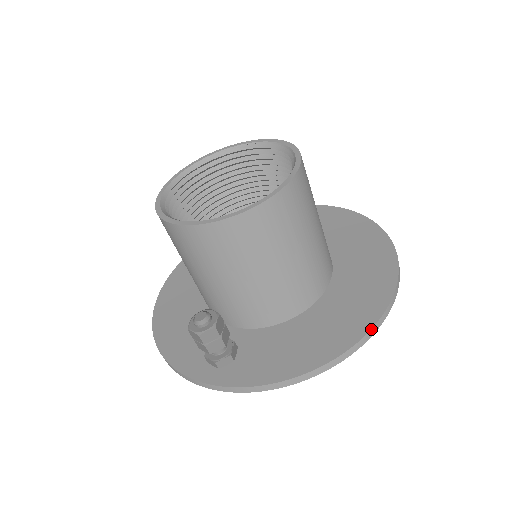
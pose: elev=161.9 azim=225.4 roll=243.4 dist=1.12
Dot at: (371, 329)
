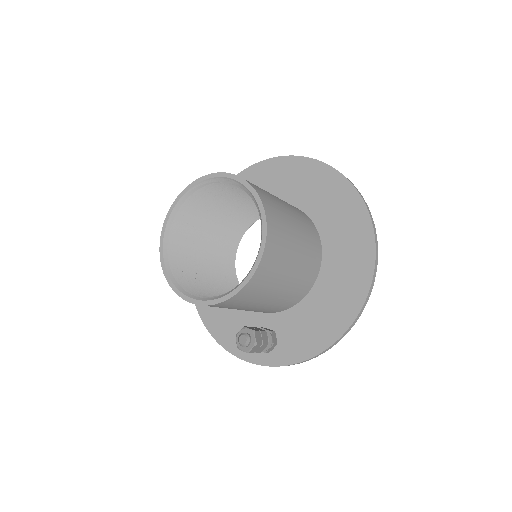
Dot at: (367, 297)
